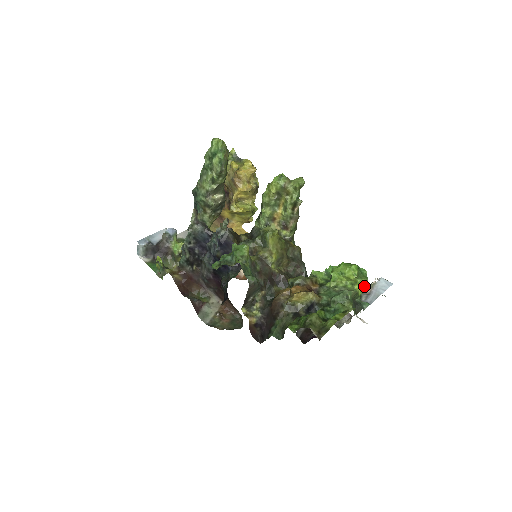
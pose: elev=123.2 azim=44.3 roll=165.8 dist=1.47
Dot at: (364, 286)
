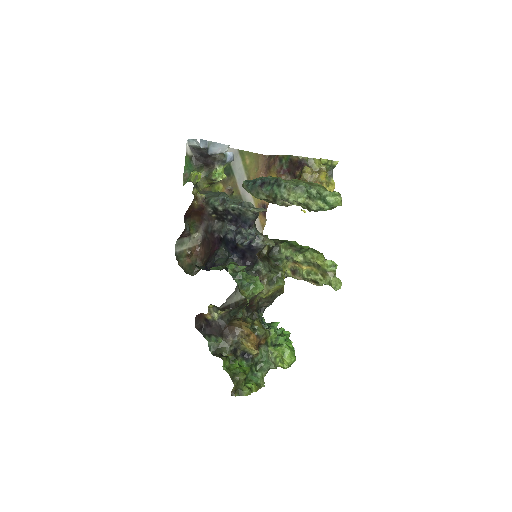
Dot at: (284, 368)
